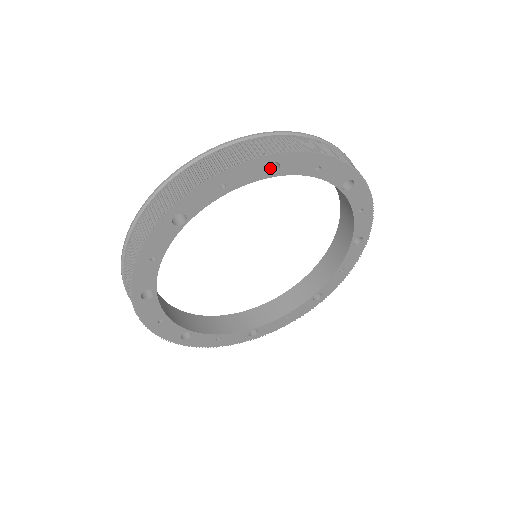
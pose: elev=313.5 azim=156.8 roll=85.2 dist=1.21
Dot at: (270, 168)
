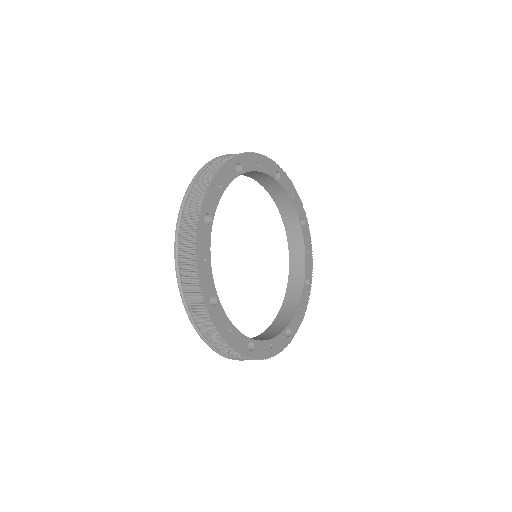
Dot at: occluded
